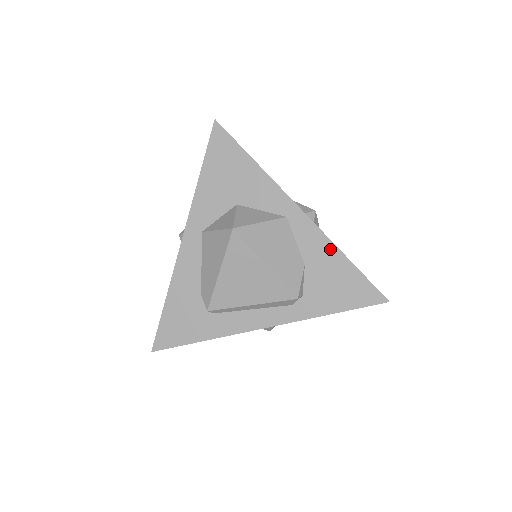
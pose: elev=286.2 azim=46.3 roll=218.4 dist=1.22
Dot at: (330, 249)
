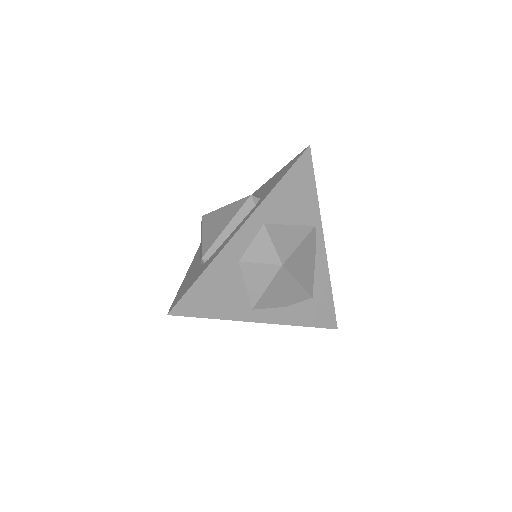
Dot at: (269, 181)
